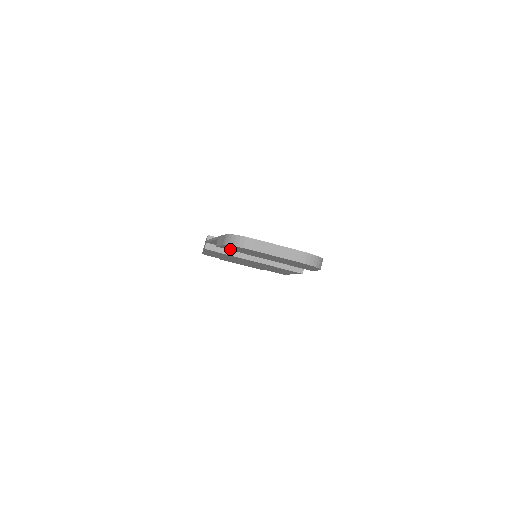
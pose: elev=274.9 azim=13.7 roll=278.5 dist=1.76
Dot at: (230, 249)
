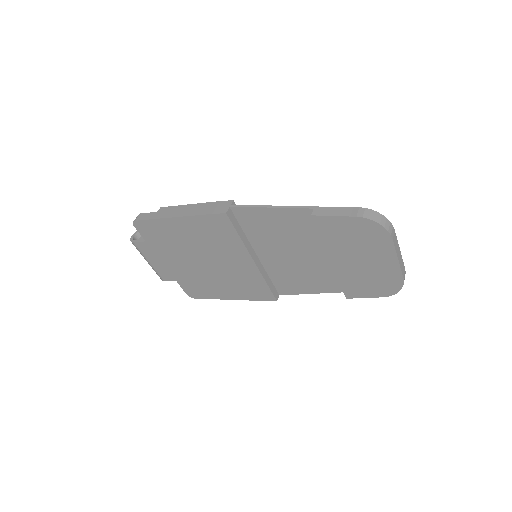
Dot at: (326, 227)
